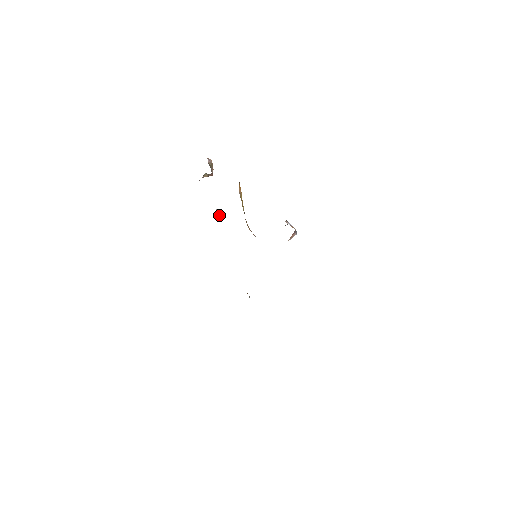
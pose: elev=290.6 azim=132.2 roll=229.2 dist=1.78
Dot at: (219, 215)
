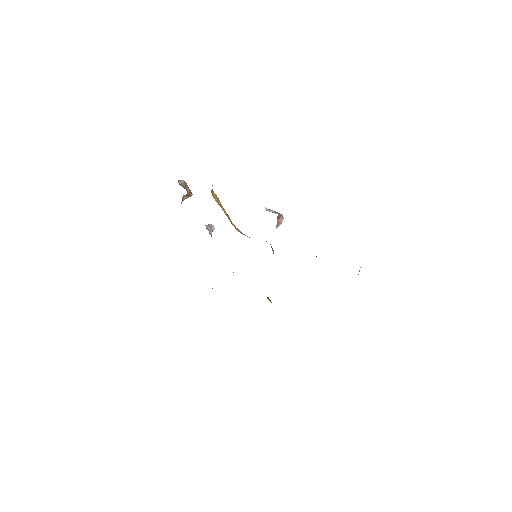
Dot at: (212, 230)
